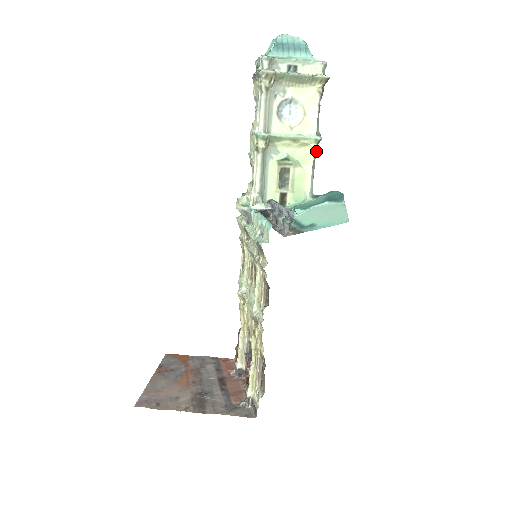
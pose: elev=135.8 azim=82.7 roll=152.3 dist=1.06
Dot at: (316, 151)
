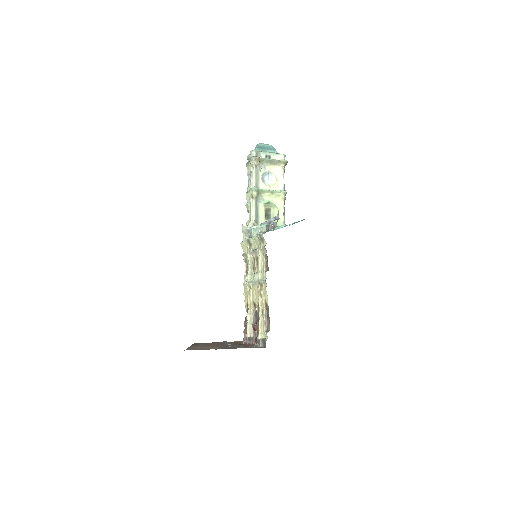
Dot at: (285, 199)
